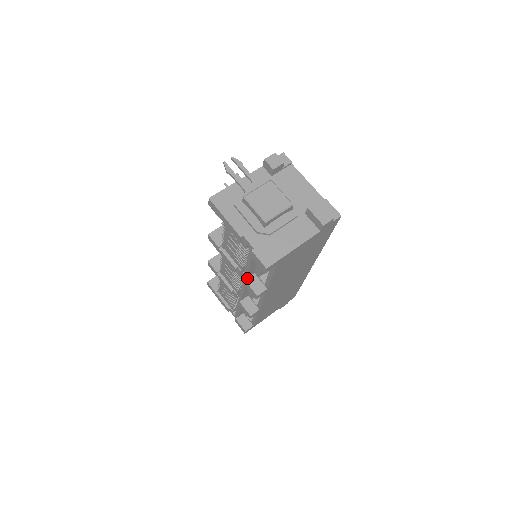
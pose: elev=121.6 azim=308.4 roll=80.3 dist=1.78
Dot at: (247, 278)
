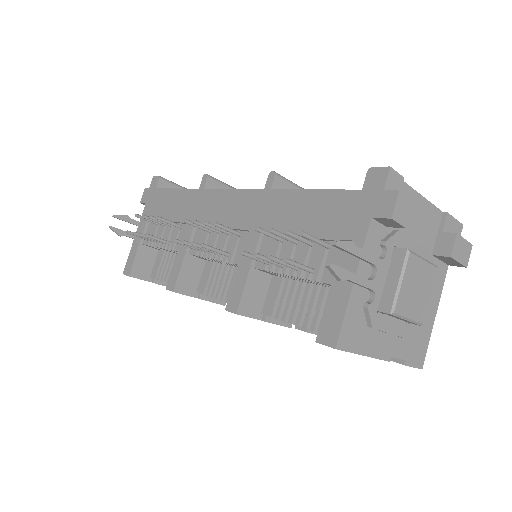
Dot at: occluded
